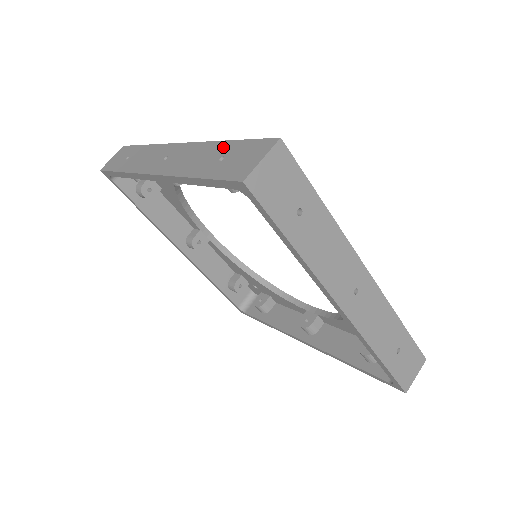
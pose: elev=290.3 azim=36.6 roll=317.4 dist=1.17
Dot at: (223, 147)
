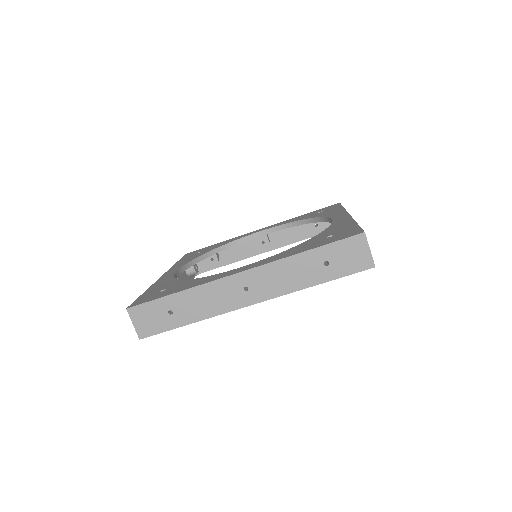
Dot at: occluded
